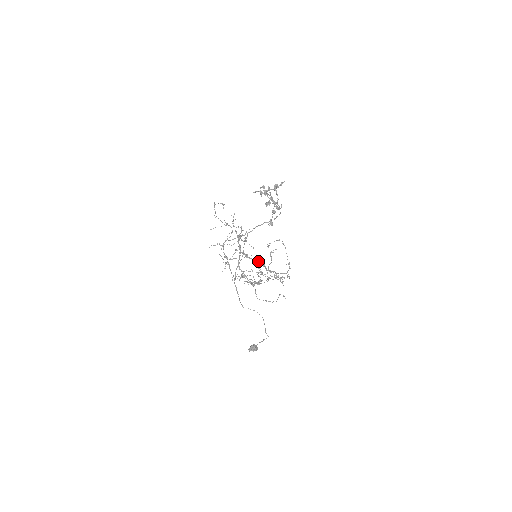
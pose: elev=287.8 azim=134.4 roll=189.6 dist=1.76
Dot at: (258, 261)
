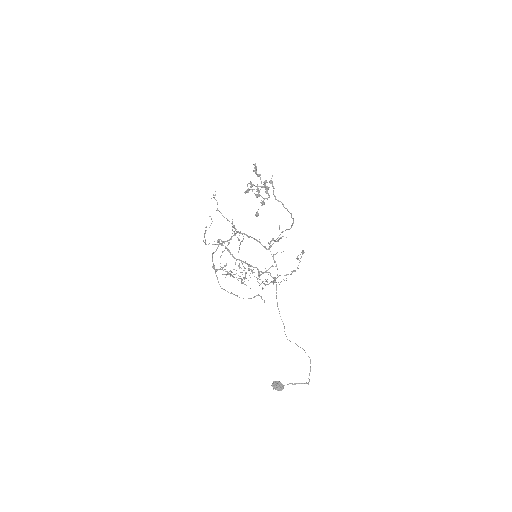
Dot at: (223, 245)
